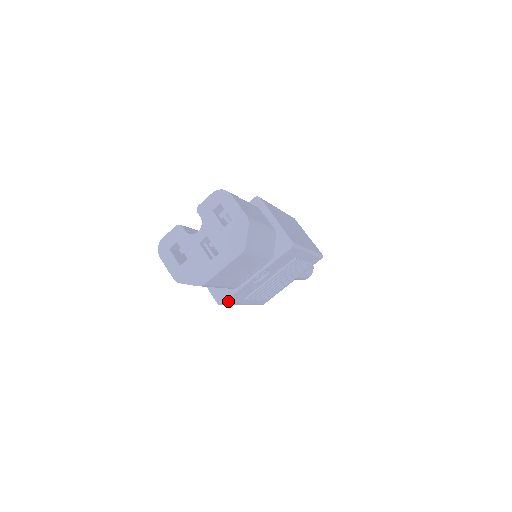
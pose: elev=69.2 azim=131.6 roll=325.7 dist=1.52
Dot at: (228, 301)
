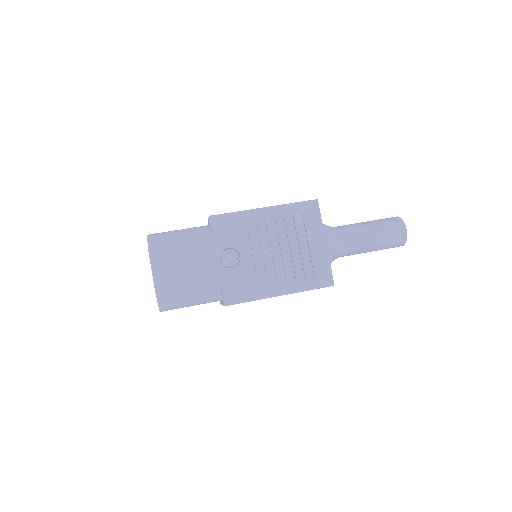
Dot at: (232, 297)
